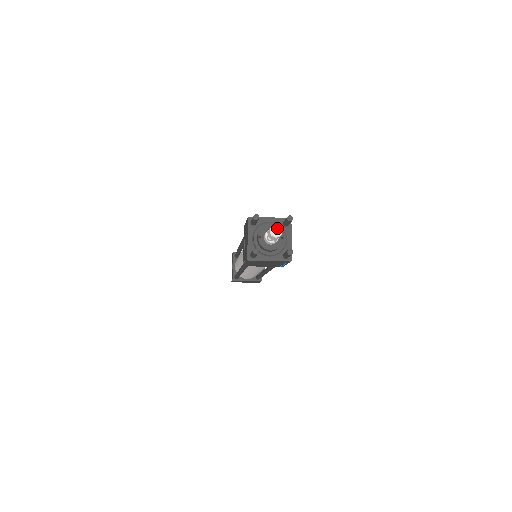
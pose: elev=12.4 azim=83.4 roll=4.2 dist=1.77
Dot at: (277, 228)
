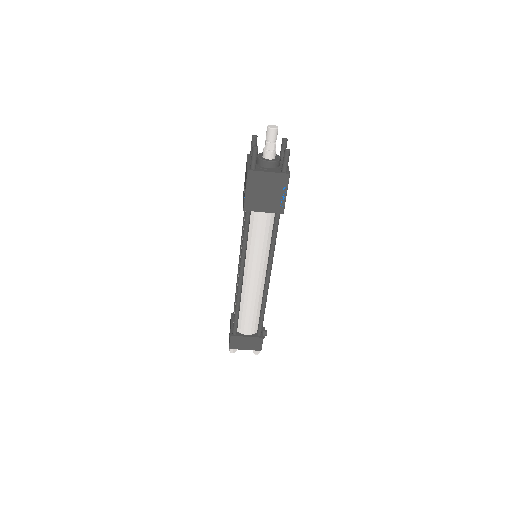
Dot at: (273, 126)
